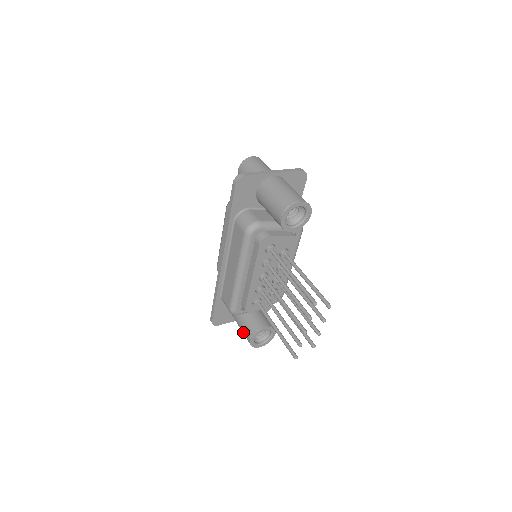
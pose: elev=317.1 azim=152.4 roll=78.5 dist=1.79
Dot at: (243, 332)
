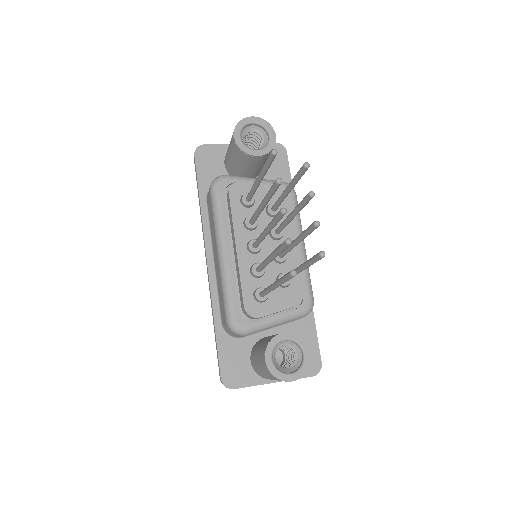
Dot at: (260, 365)
